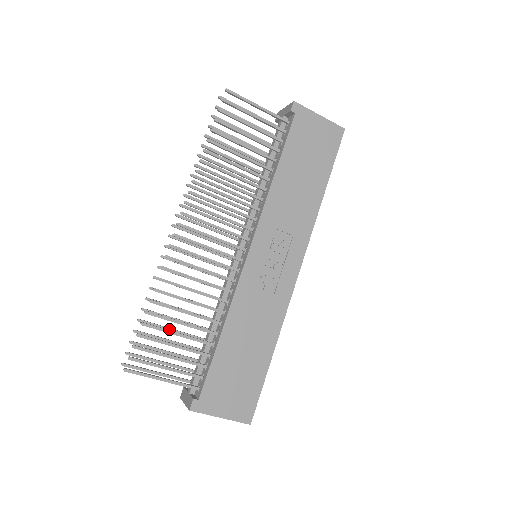
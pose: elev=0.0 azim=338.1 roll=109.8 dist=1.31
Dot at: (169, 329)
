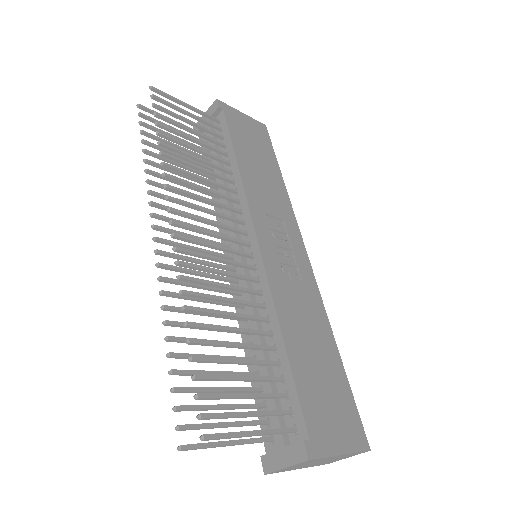
Dot at: (212, 372)
